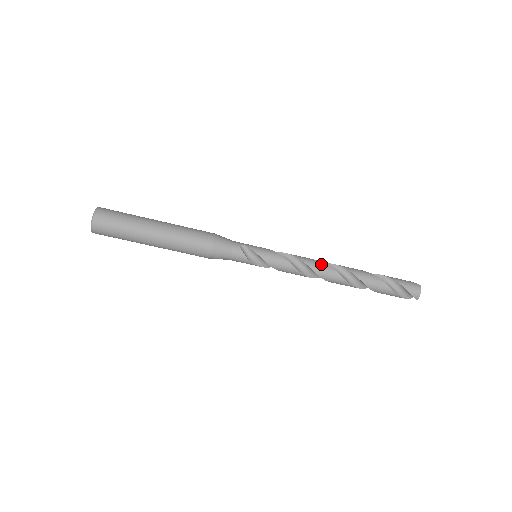
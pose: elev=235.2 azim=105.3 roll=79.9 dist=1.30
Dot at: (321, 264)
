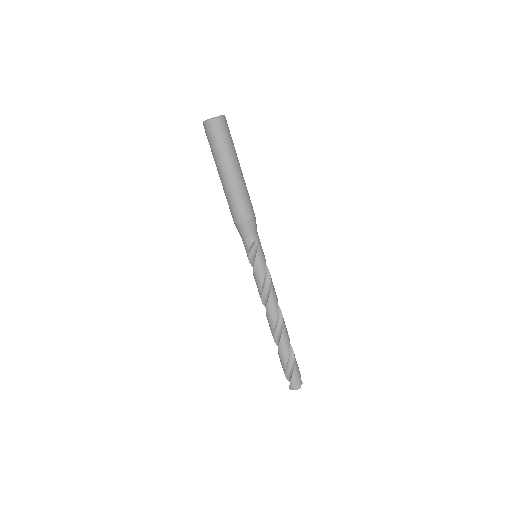
Dot at: (275, 308)
